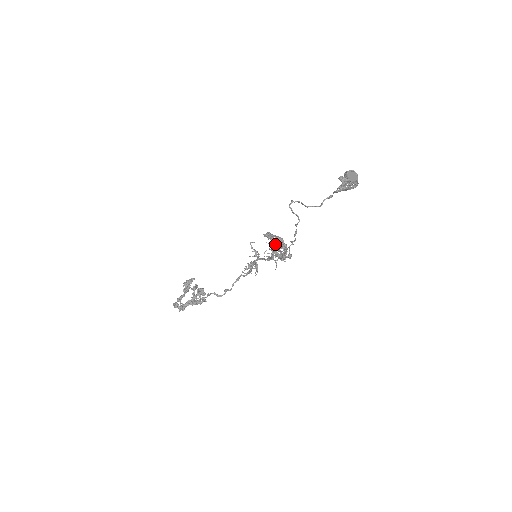
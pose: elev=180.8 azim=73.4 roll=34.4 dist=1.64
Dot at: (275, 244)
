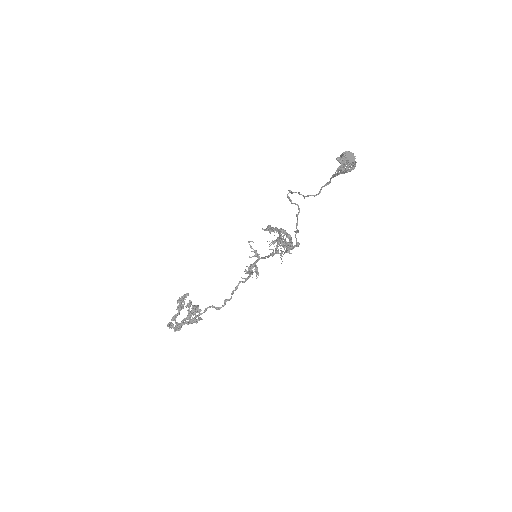
Dot at: (280, 233)
